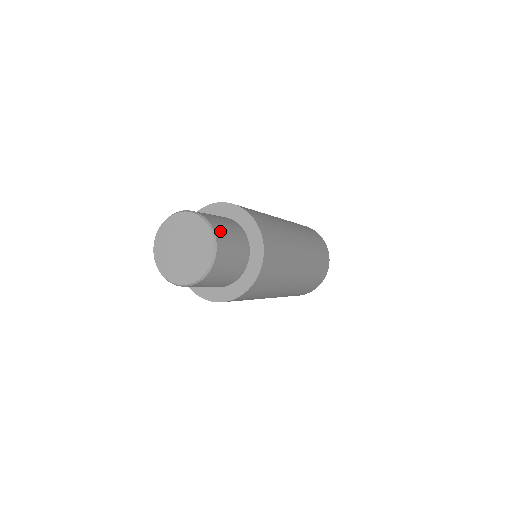
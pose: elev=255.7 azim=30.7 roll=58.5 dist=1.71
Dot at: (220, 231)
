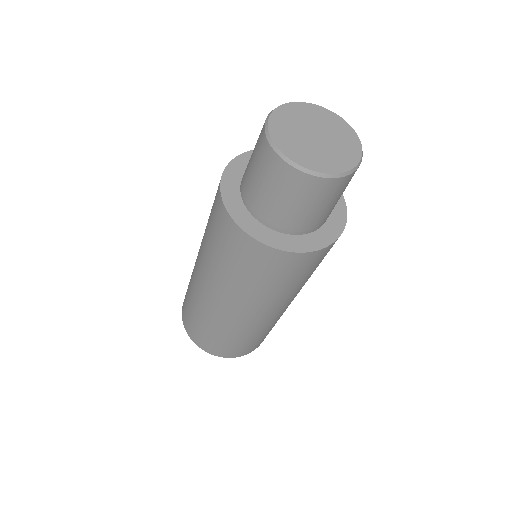
Dot at: occluded
